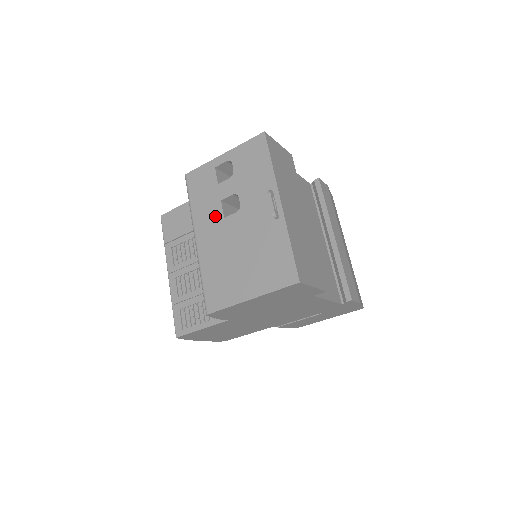
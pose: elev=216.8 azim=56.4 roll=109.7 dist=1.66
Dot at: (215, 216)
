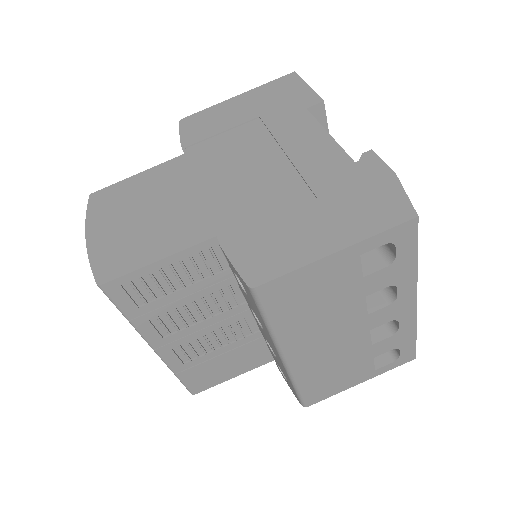
Dot at: occluded
